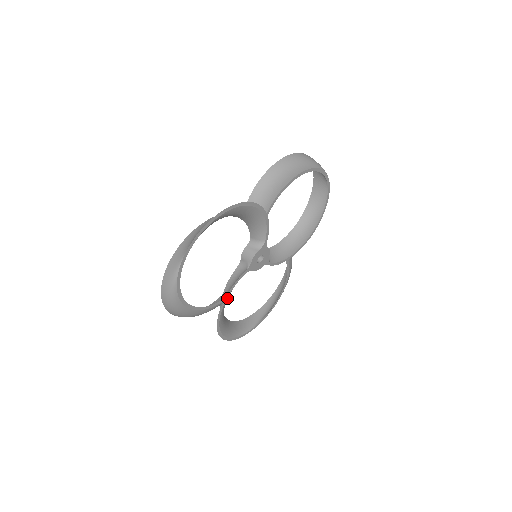
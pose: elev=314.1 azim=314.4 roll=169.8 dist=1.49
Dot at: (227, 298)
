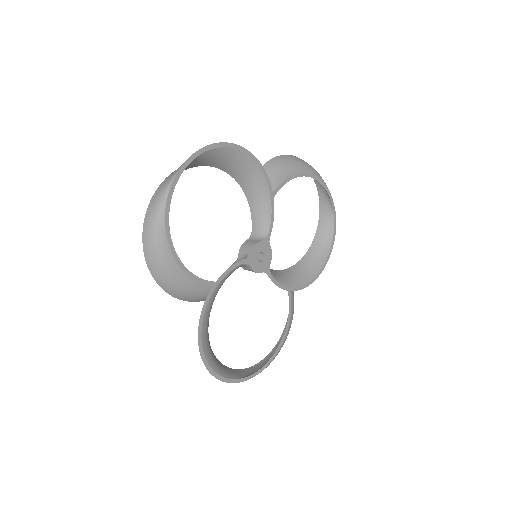
Dot at: (217, 286)
